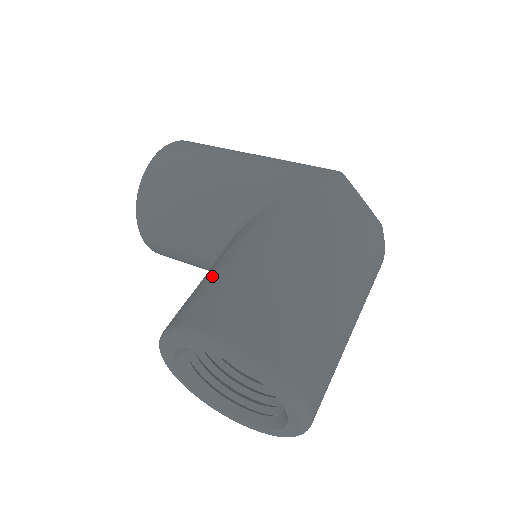
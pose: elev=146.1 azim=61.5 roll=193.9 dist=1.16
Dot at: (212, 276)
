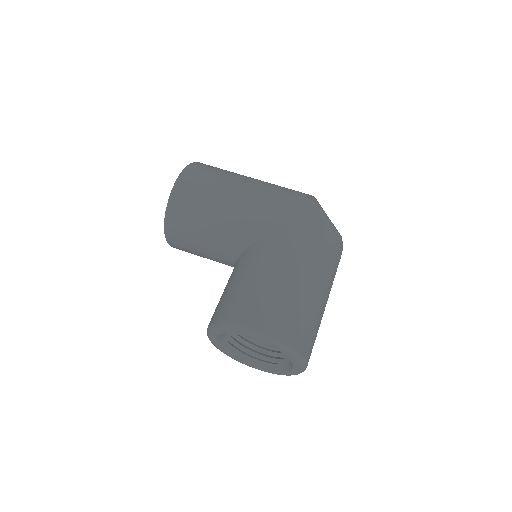
Dot at: (242, 285)
